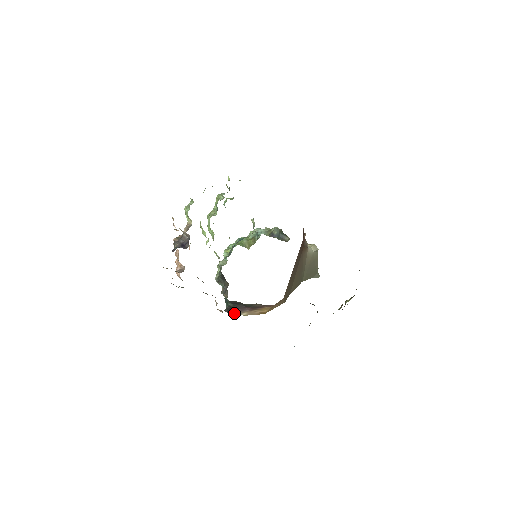
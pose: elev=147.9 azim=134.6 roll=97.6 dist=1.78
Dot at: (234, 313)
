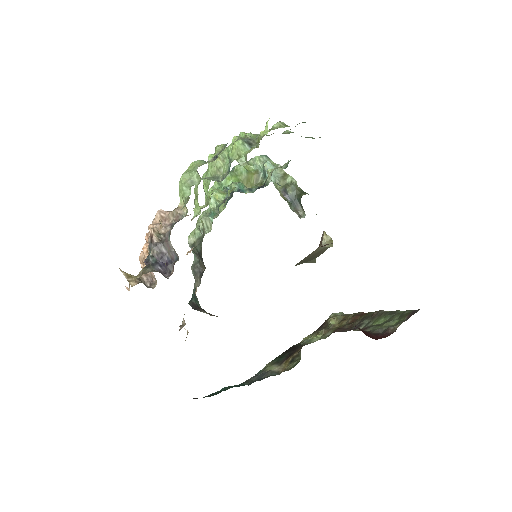
Dot at: (200, 310)
